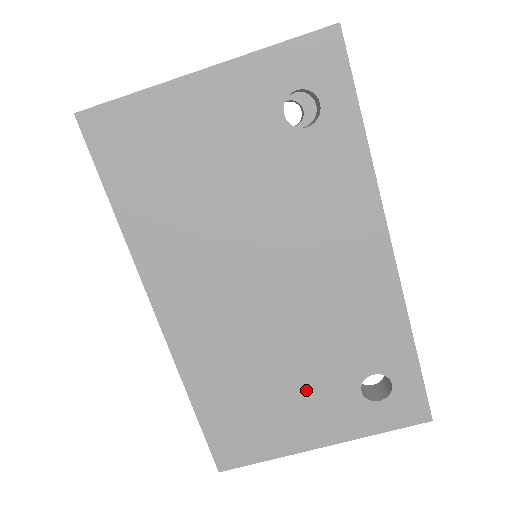
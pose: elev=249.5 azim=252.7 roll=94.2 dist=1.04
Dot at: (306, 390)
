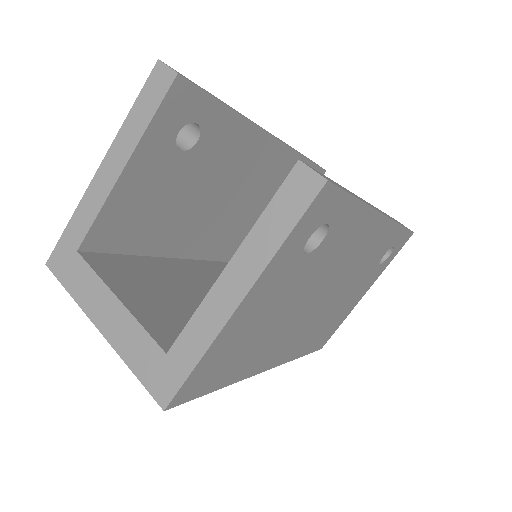
Dot at: (353, 294)
